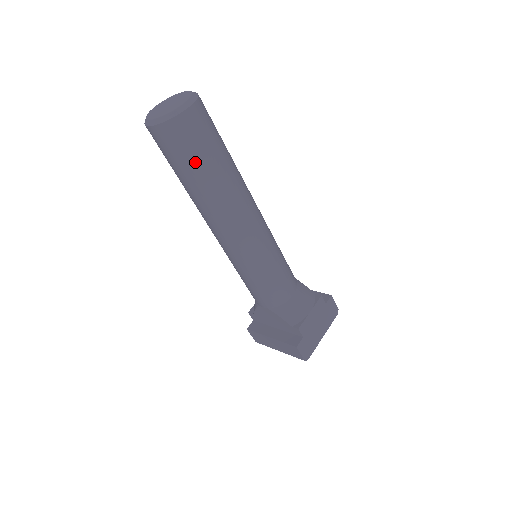
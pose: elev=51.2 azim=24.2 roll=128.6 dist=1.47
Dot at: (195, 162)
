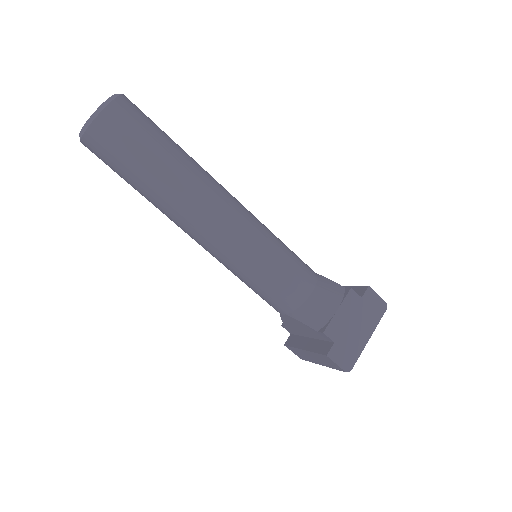
Dot at: (132, 164)
